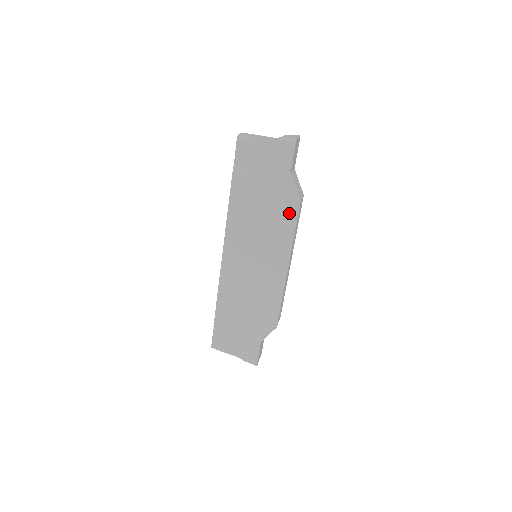
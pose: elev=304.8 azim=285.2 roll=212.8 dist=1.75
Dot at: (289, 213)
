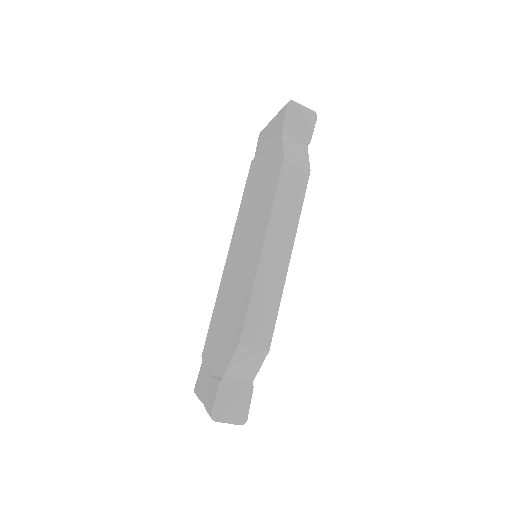
Dot at: (274, 179)
